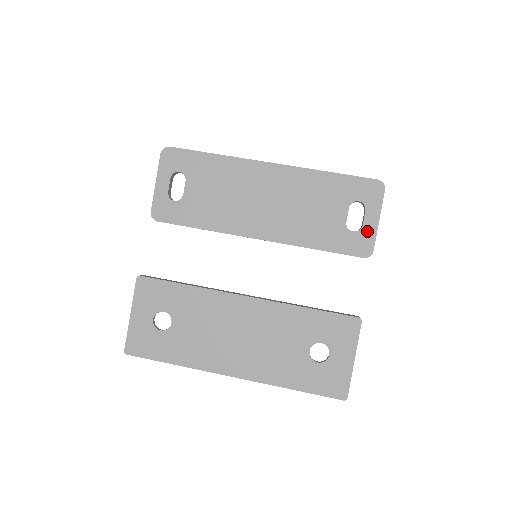
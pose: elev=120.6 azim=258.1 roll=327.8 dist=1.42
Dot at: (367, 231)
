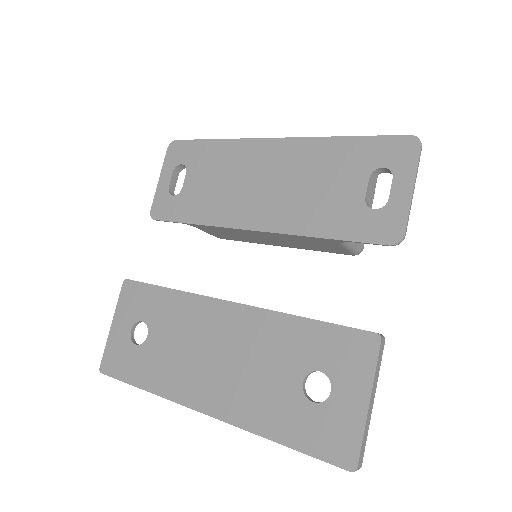
Dot at: (395, 207)
